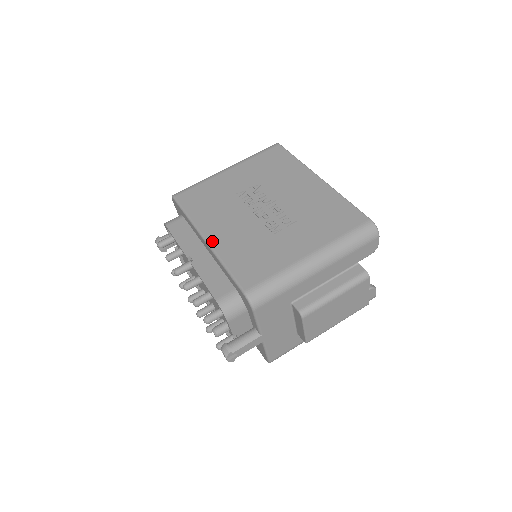
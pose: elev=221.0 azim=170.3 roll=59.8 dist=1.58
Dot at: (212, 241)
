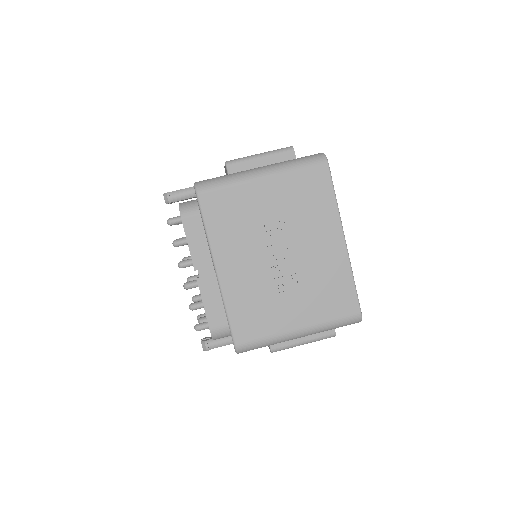
Dot at: (222, 277)
